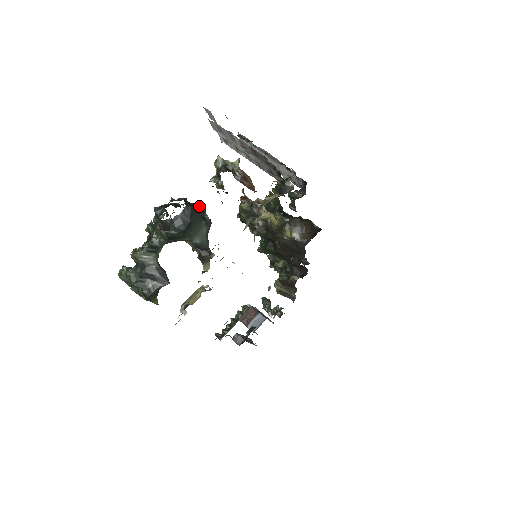
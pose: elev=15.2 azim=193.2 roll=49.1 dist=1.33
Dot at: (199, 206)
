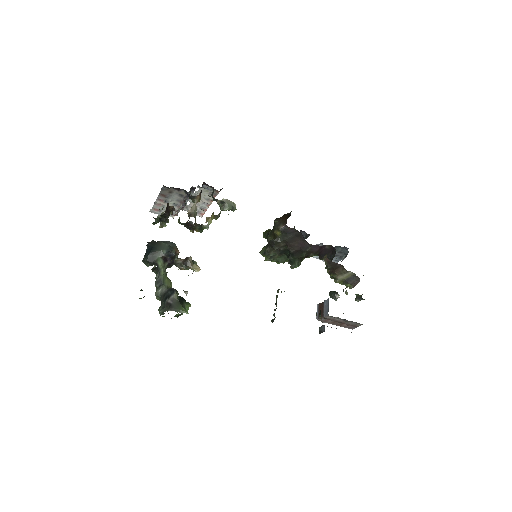
Dot at: (162, 241)
